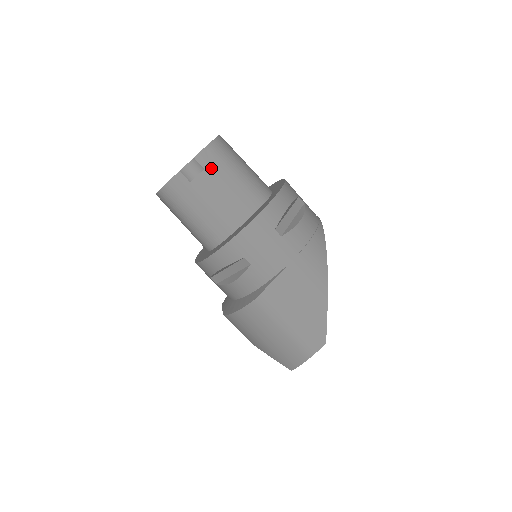
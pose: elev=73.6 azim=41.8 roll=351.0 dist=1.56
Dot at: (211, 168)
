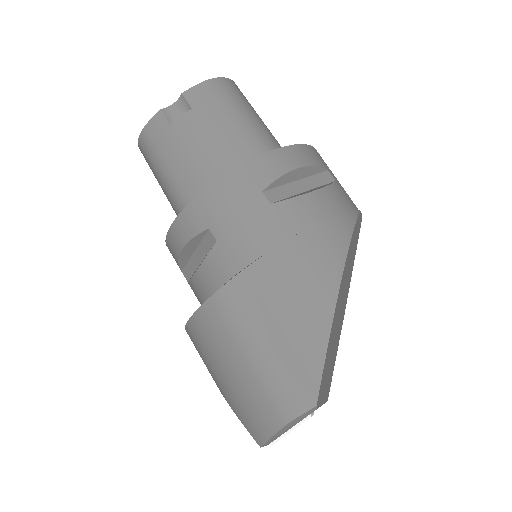
Dot at: (201, 109)
